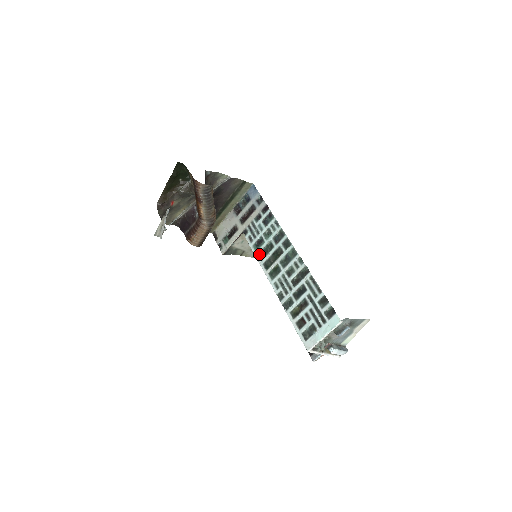
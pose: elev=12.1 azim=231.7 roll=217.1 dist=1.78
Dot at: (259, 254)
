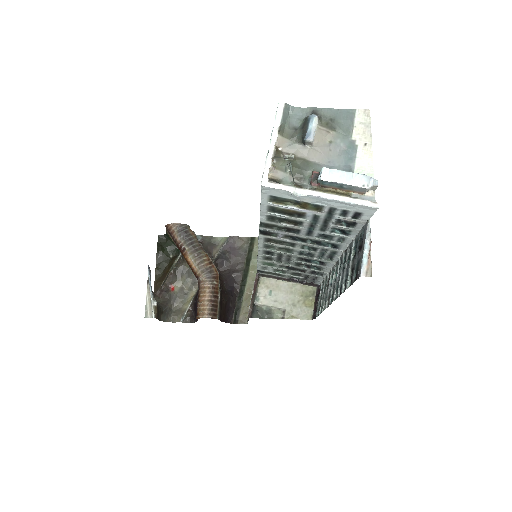
Dot at: occluded
